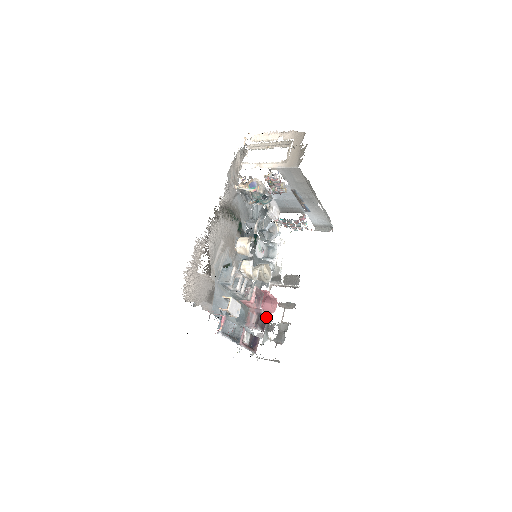
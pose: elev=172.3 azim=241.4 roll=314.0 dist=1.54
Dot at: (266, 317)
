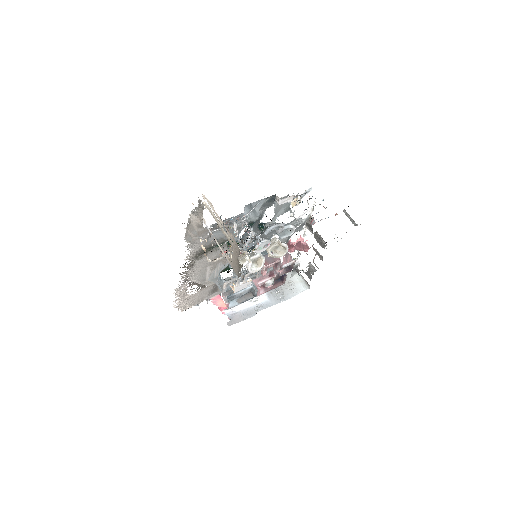
Dot at: (292, 264)
